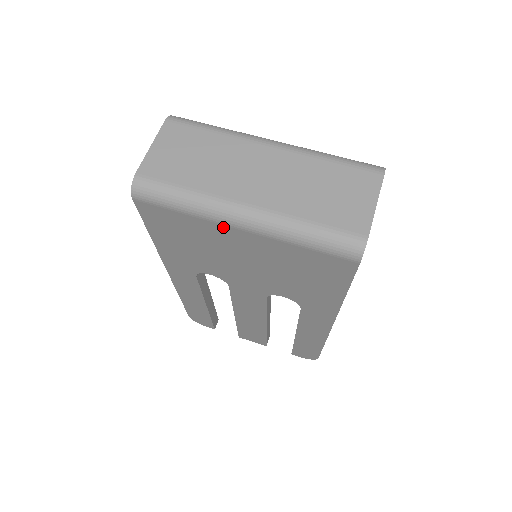
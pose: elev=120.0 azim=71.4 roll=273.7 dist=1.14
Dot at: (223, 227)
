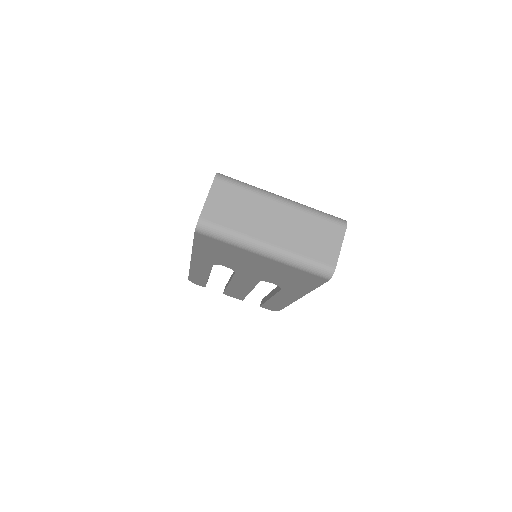
Dot at: (251, 253)
